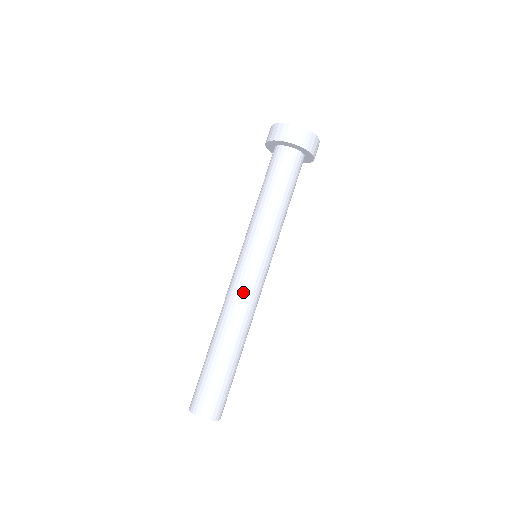
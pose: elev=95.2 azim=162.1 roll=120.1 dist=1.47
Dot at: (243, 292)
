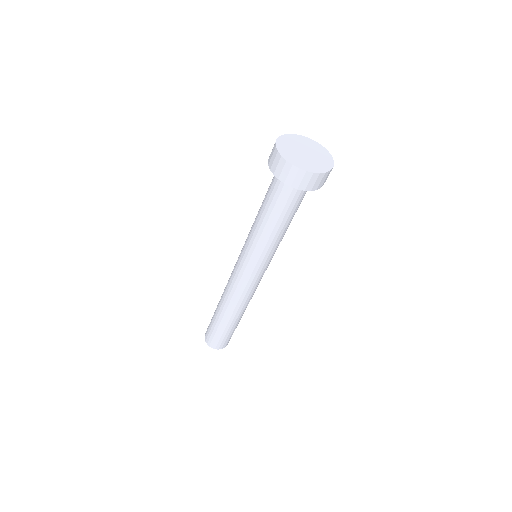
Dot at: (254, 290)
